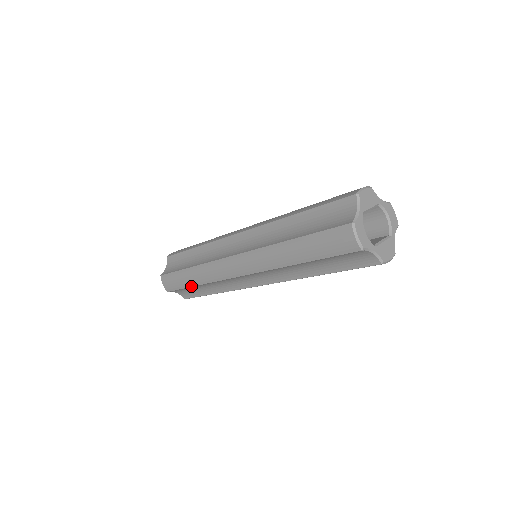
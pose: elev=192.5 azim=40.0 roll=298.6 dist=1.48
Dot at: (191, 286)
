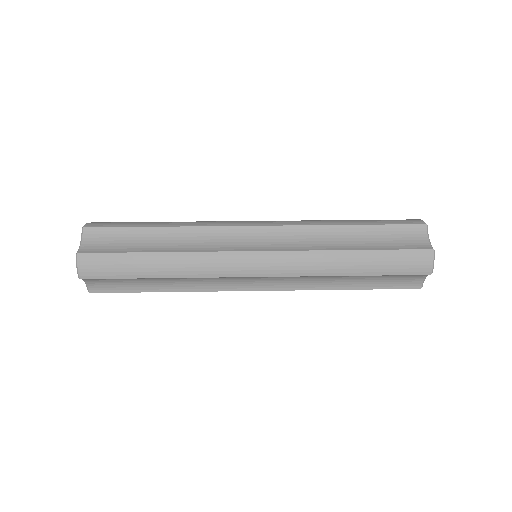
Dot at: occluded
